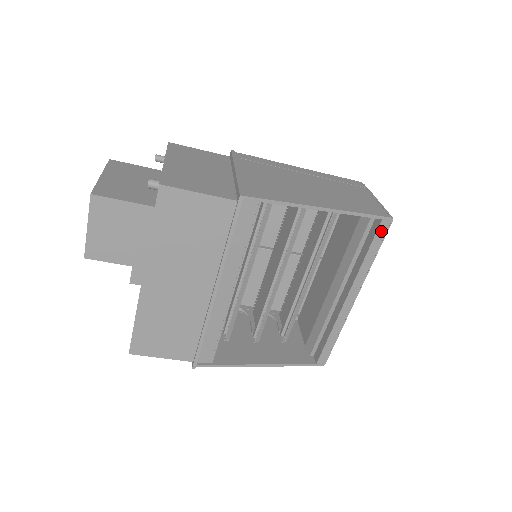
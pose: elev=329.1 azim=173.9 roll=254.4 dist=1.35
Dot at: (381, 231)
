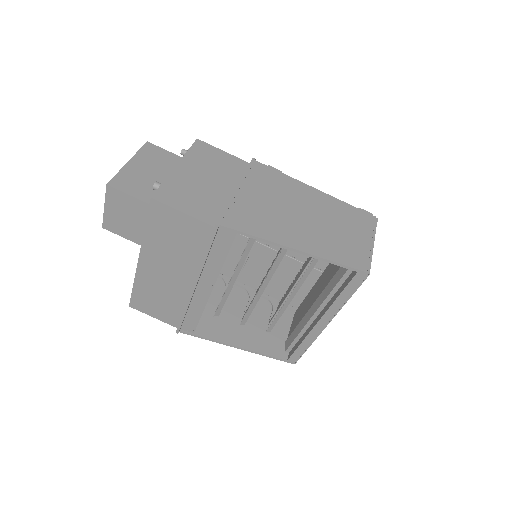
Dot at: (356, 281)
